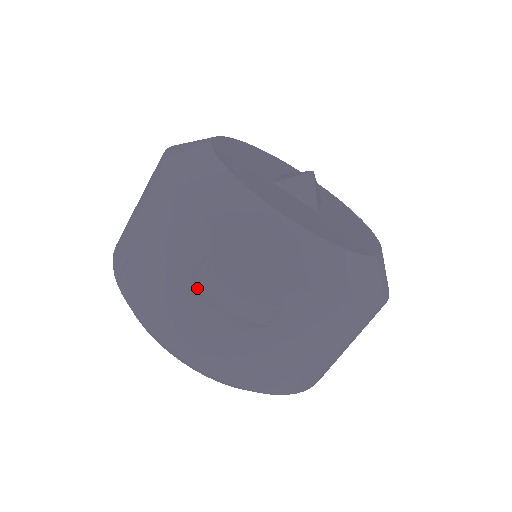
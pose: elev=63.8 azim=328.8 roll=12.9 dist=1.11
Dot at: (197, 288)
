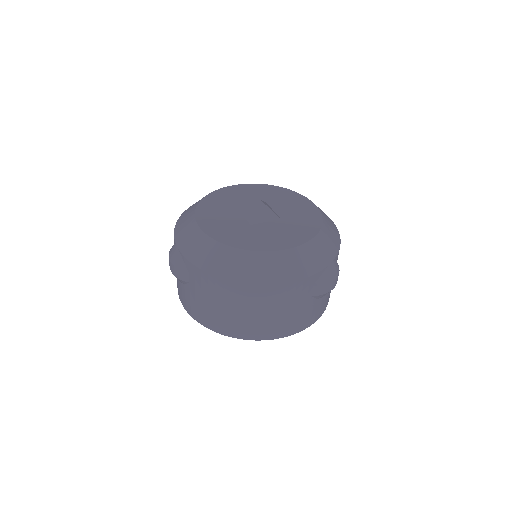
Dot at: occluded
